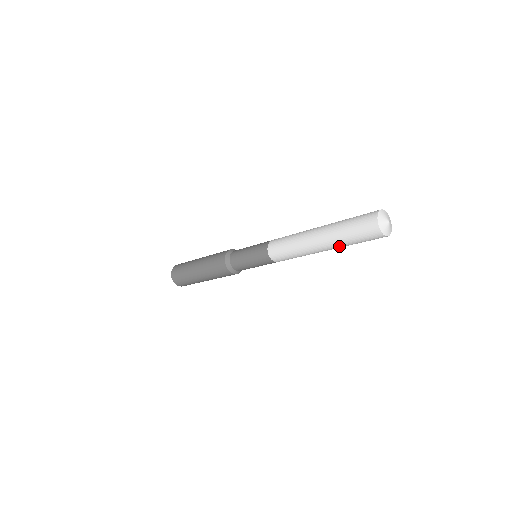
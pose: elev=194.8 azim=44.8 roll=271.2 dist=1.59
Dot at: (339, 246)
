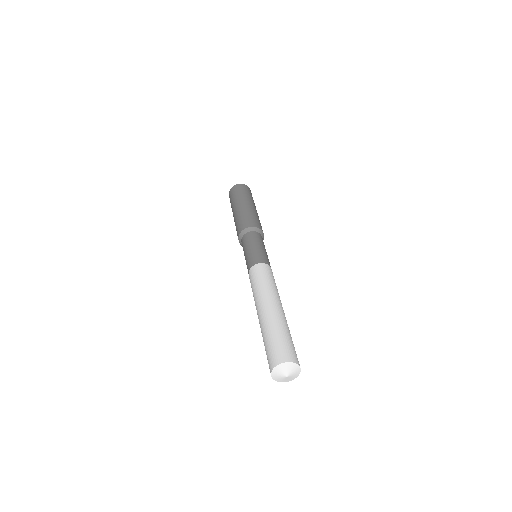
Dot at: occluded
